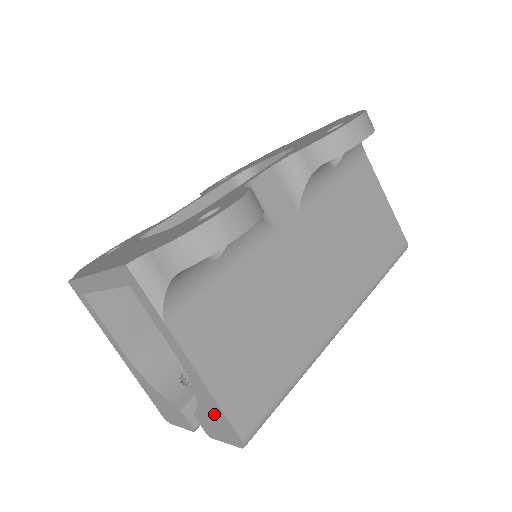
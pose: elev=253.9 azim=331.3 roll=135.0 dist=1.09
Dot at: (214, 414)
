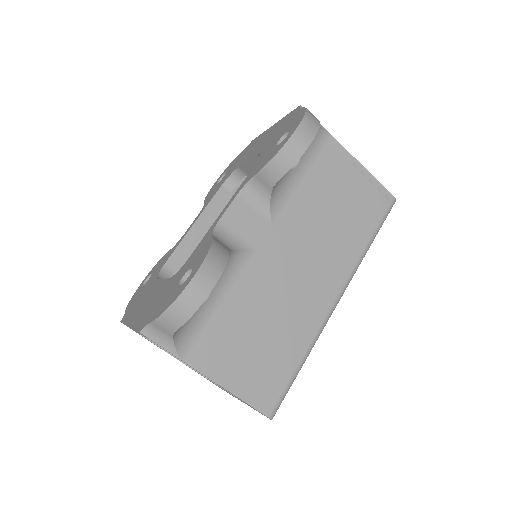
Dot at: (244, 402)
